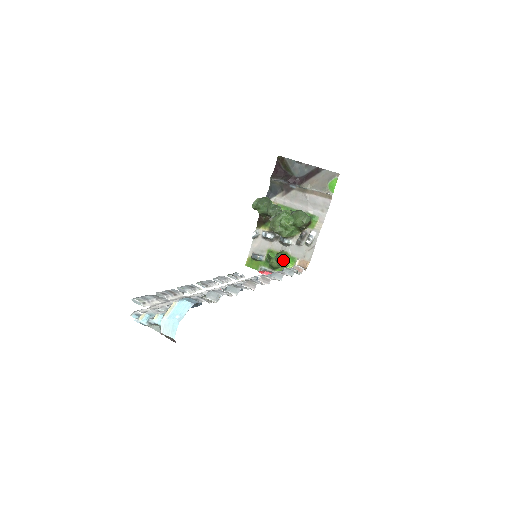
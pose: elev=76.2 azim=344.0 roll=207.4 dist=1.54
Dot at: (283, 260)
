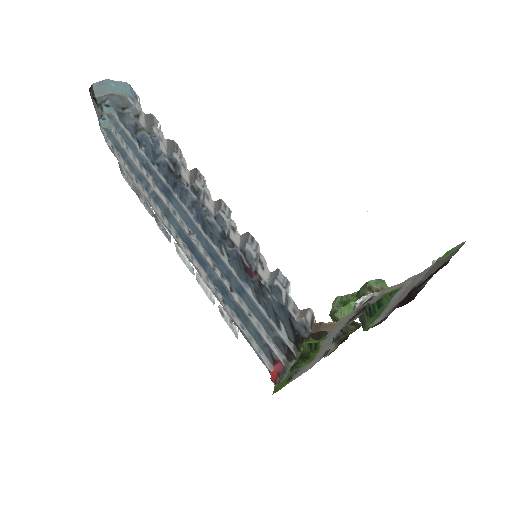
Dot at: occluded
